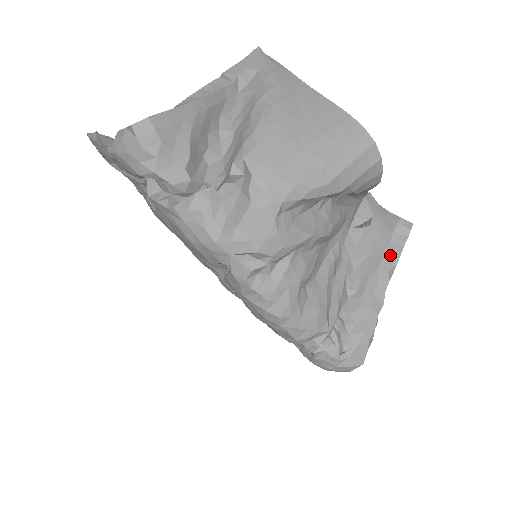
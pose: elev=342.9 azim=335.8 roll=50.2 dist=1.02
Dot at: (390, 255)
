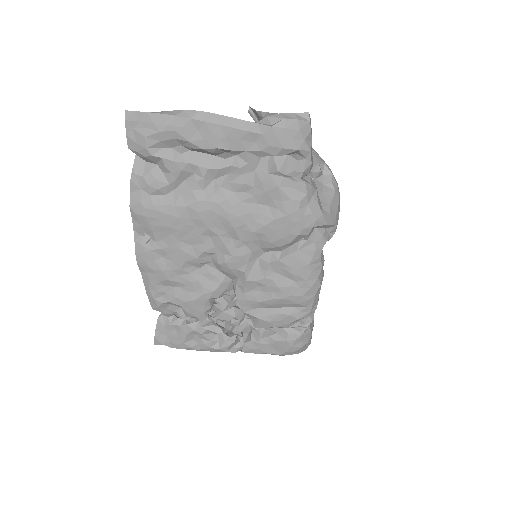
Dot at: occluded
